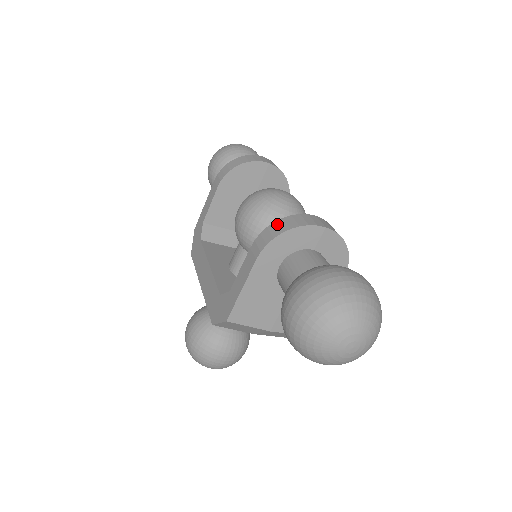
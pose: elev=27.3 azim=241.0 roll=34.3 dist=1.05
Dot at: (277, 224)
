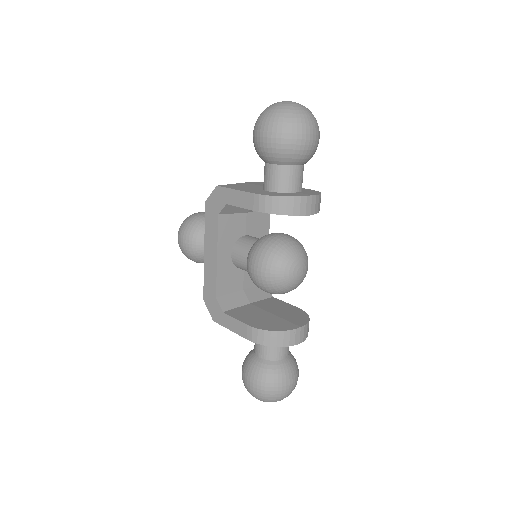
Dot at: (271, 335)
